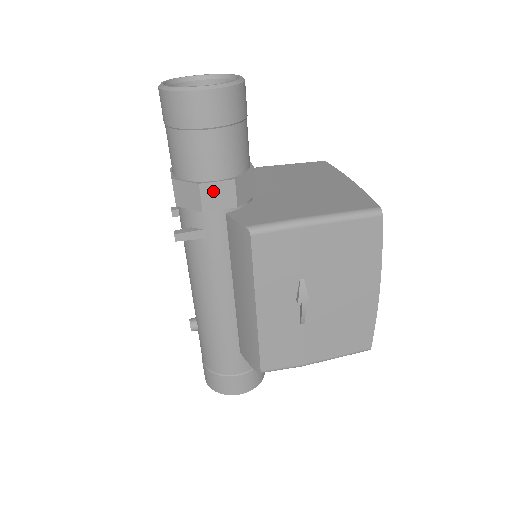
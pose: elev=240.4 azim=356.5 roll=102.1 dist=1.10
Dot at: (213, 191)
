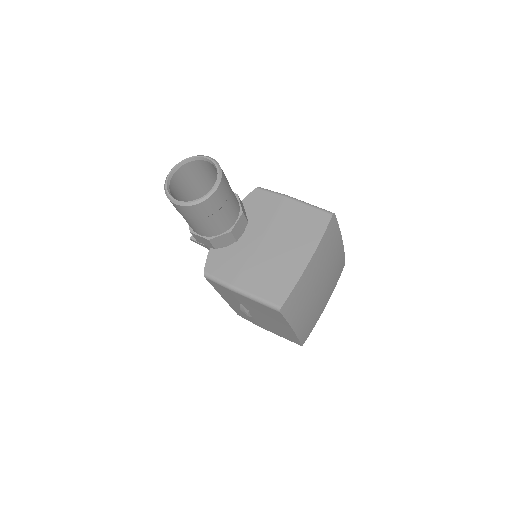
Dot at: (199, 238)
